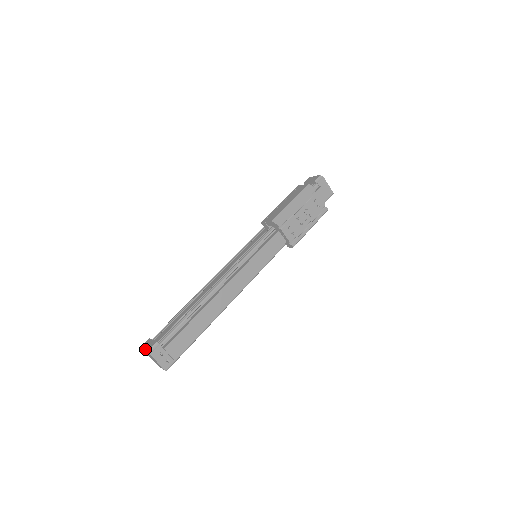
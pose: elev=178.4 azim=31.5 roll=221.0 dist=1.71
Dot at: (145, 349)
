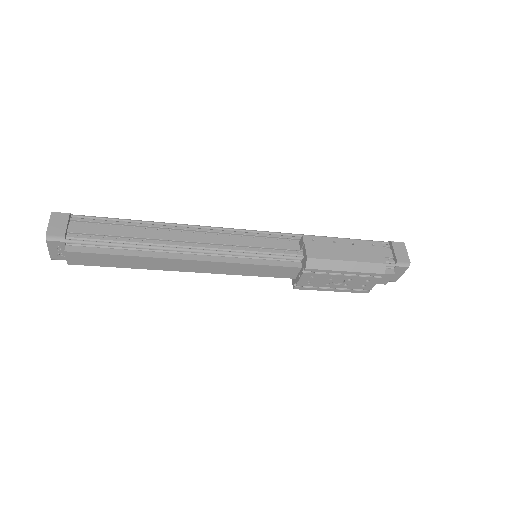
Dot at: (49, 227)
